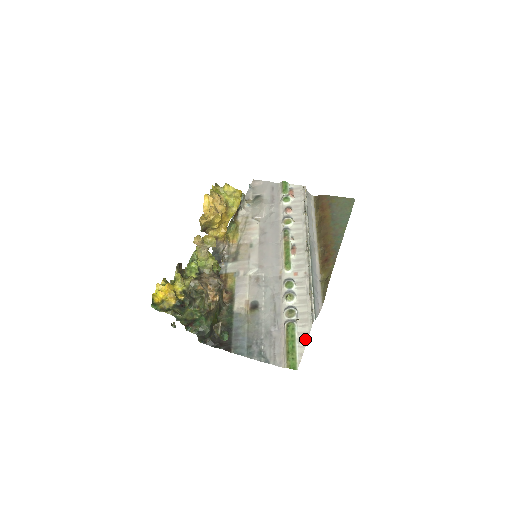
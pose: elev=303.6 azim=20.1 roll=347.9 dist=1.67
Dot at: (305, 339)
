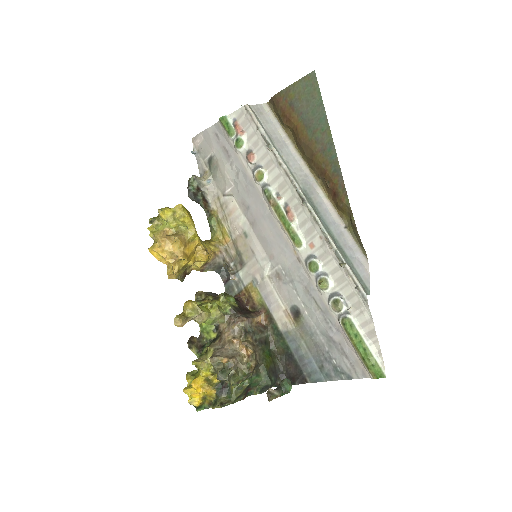
Dot at: (372, 331)
